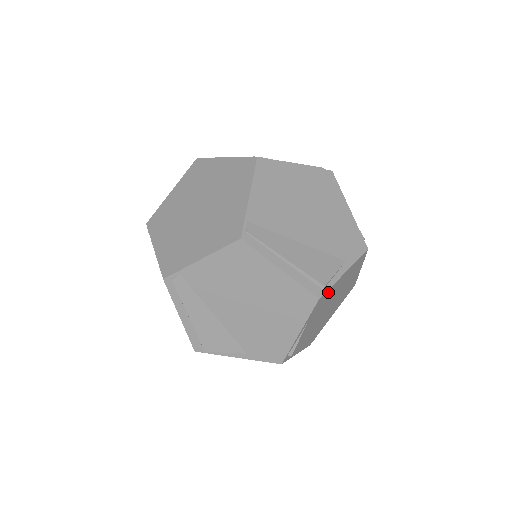
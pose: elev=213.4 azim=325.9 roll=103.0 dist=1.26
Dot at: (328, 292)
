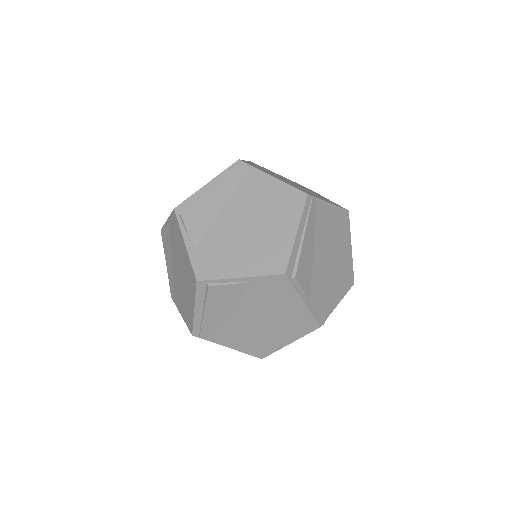
Dot at: occluded
